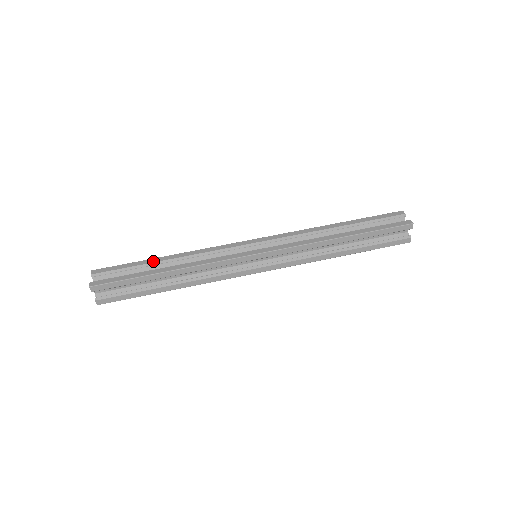
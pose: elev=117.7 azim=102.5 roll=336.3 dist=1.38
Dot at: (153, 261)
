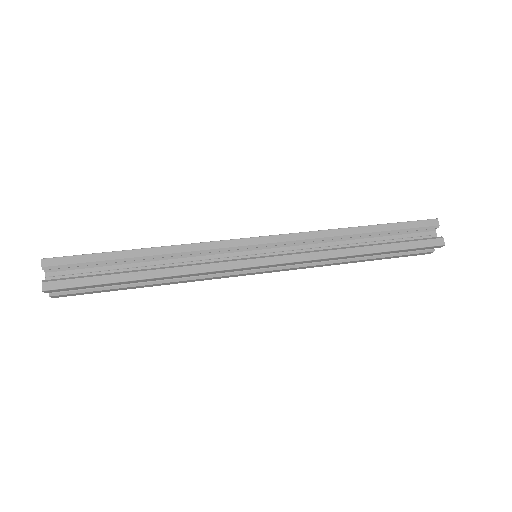
Dot at: occluded
